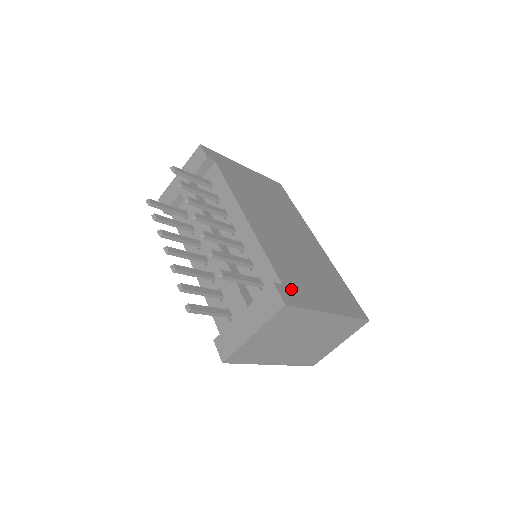
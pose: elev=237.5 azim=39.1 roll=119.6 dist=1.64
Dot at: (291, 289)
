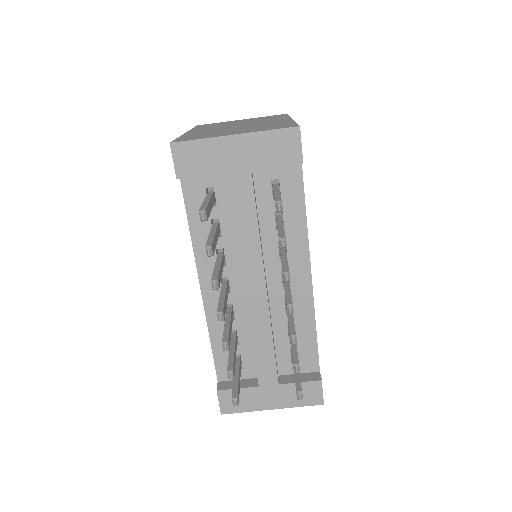
Dot at: occluded
